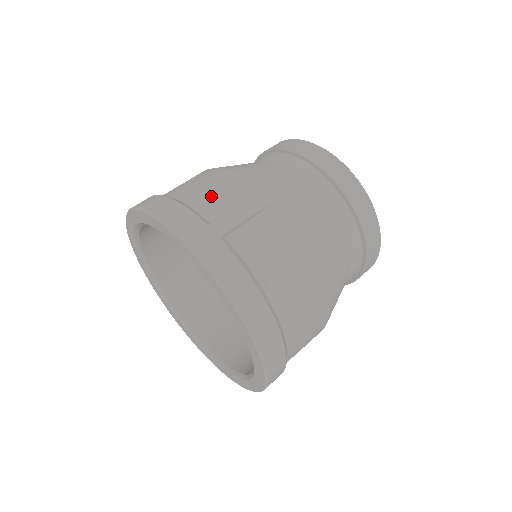
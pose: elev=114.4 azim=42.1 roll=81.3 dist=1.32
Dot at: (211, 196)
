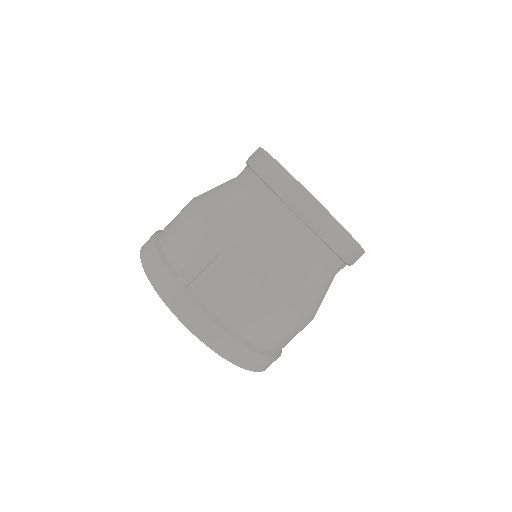
Dot at: (181, 245)
